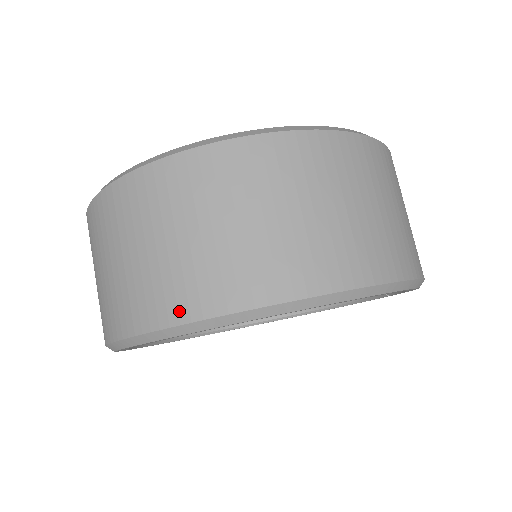
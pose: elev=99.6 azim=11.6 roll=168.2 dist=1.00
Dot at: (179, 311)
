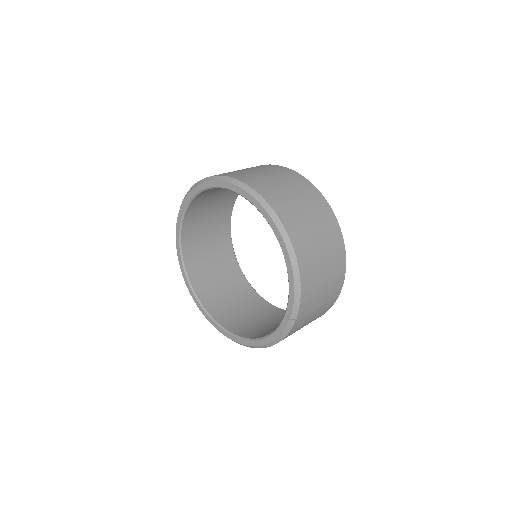
Dot at: (214, 175)
